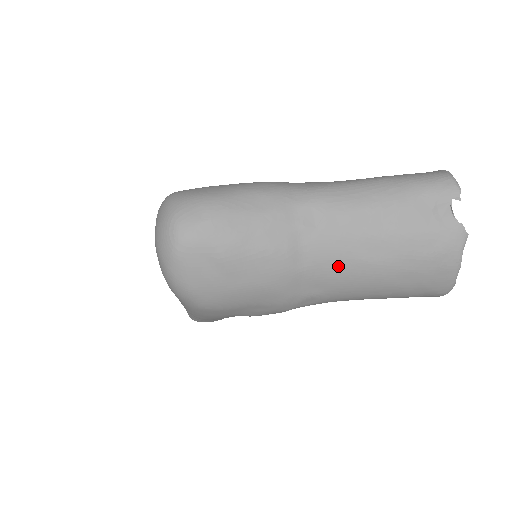
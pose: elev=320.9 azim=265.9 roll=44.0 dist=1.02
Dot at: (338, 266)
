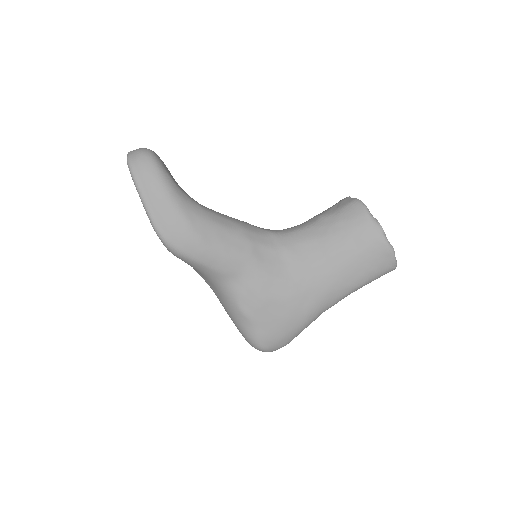
Dot at: occluded
